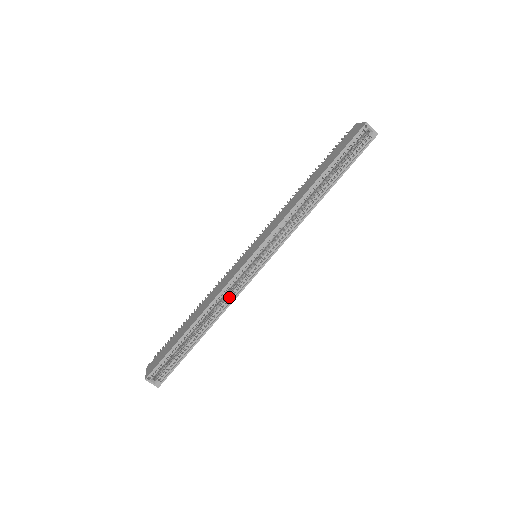
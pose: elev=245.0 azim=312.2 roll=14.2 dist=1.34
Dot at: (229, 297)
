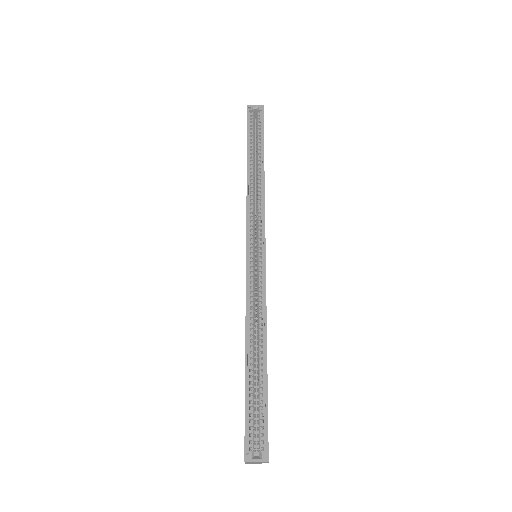
Dot at: (259, 300)
